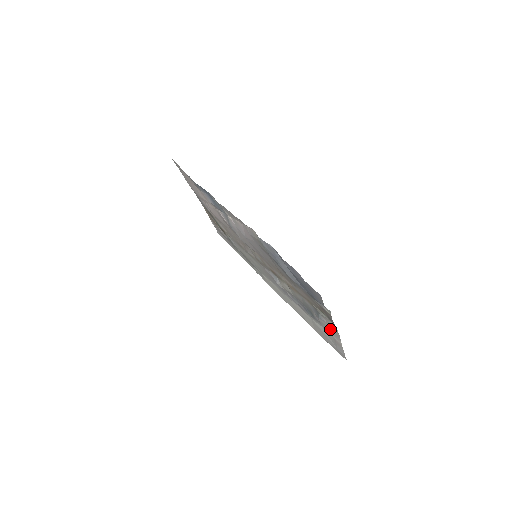
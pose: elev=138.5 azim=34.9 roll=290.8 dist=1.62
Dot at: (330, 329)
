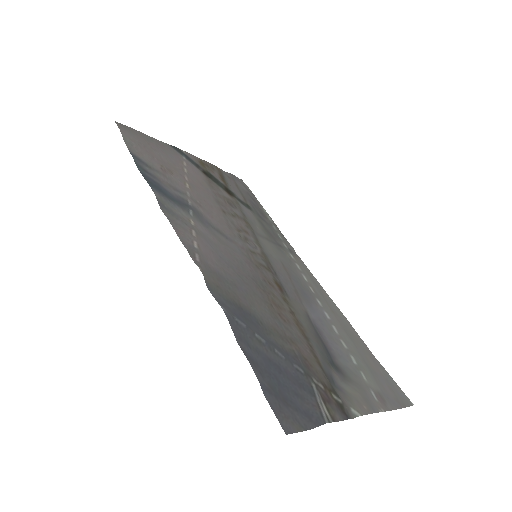
Dot at: (362, 391)
